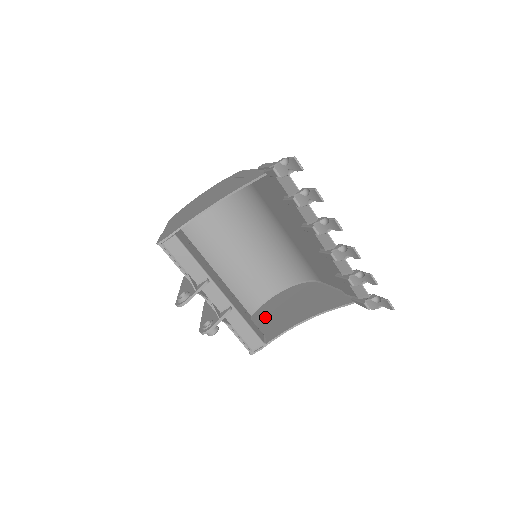
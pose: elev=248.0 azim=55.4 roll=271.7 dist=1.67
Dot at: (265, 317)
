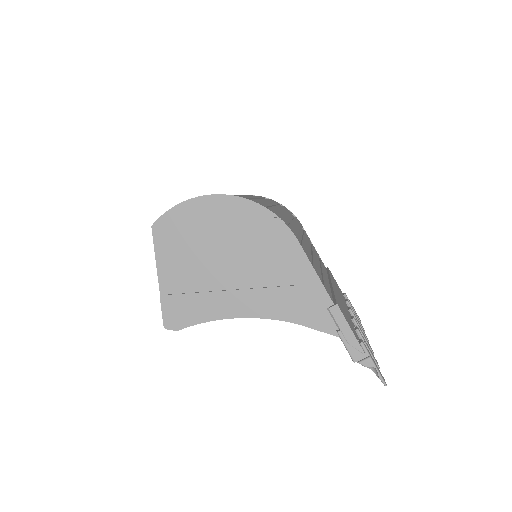
Dot at: occluded
